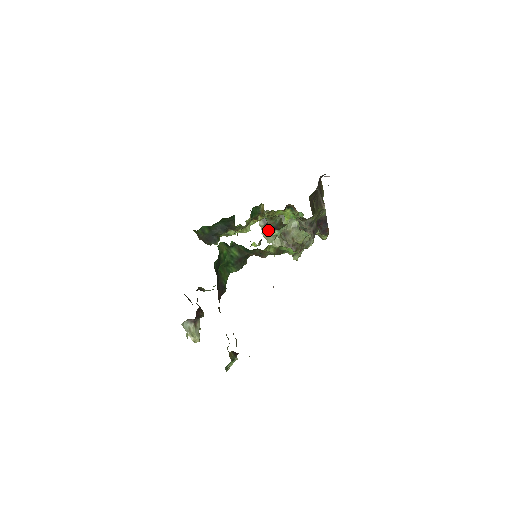
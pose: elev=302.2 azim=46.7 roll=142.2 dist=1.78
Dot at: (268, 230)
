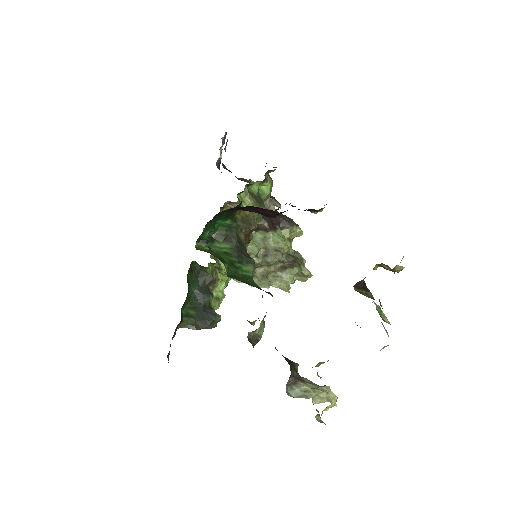
Dot at: occluded
